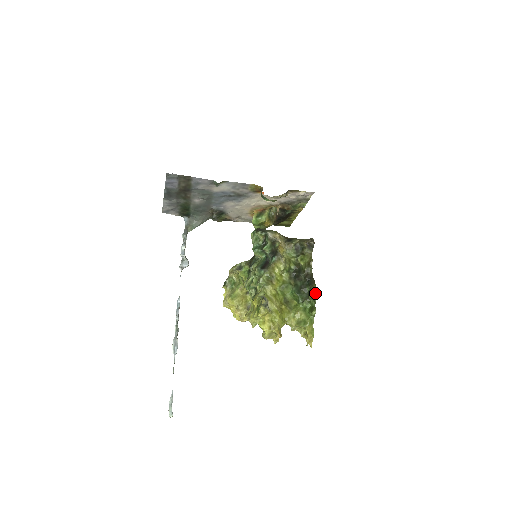
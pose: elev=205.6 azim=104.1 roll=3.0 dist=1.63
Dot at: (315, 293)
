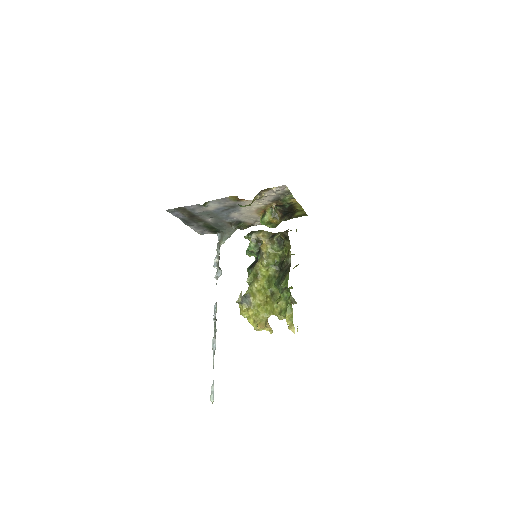
Dot at: (286, 282)
